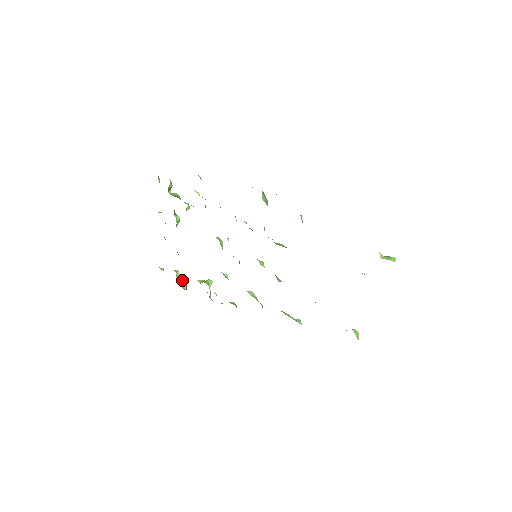
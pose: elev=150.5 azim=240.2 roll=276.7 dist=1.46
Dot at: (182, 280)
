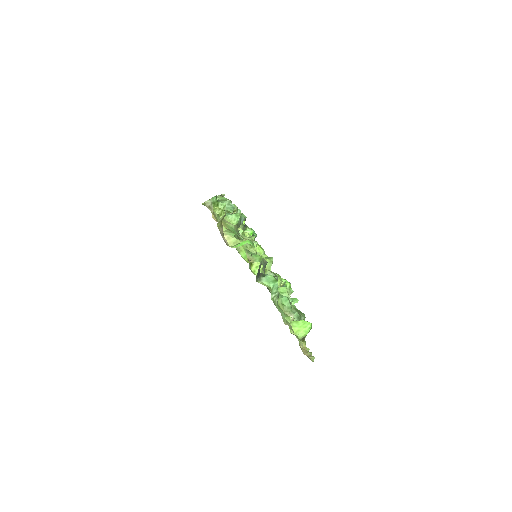
Dot at: occluded
